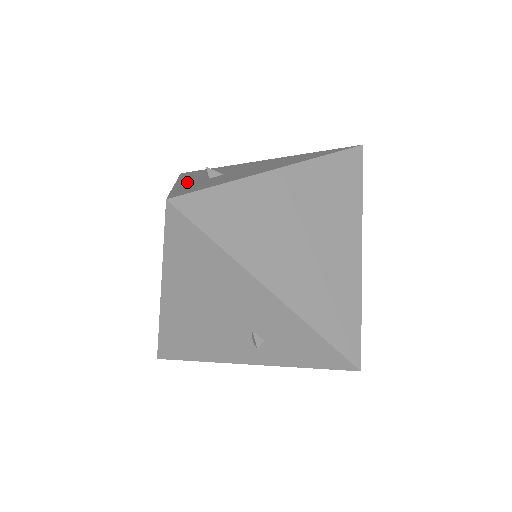
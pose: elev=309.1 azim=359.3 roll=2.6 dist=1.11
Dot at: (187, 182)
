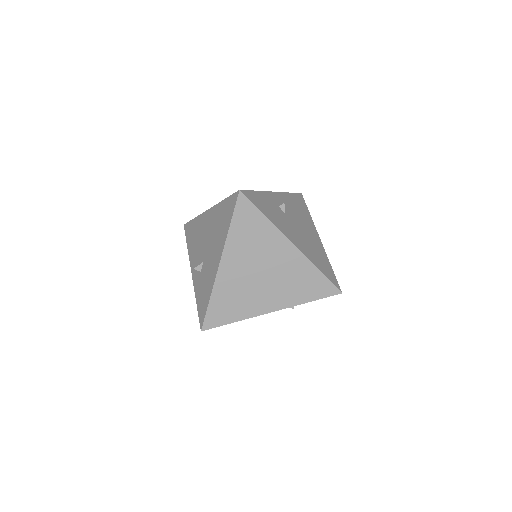
Dot at: (195, 278)
